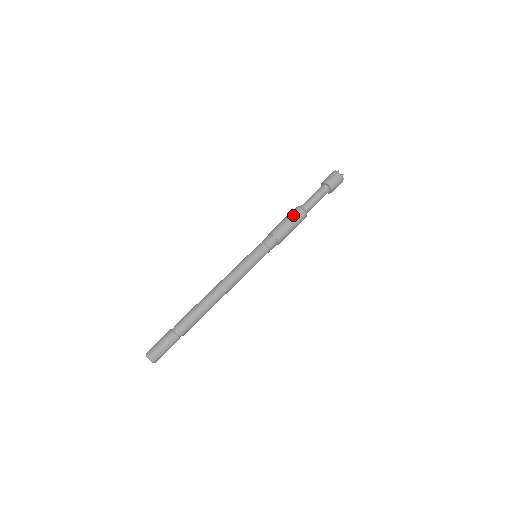
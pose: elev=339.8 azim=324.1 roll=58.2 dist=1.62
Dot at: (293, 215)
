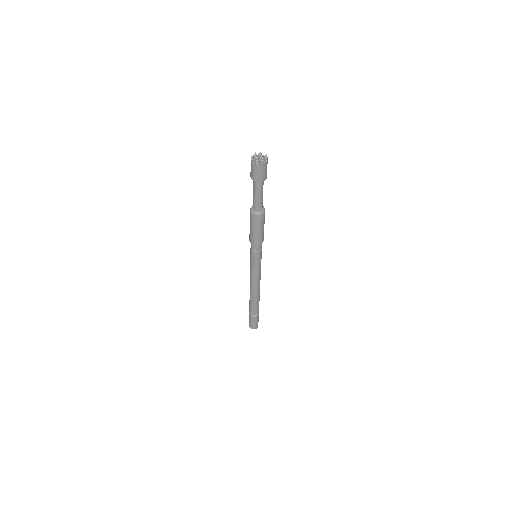
Dot at: (251, 221)
